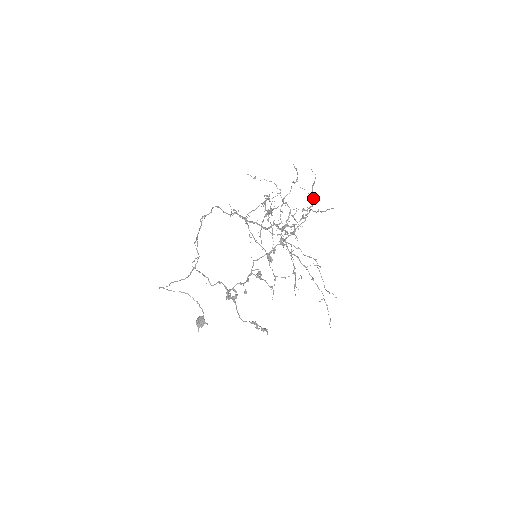
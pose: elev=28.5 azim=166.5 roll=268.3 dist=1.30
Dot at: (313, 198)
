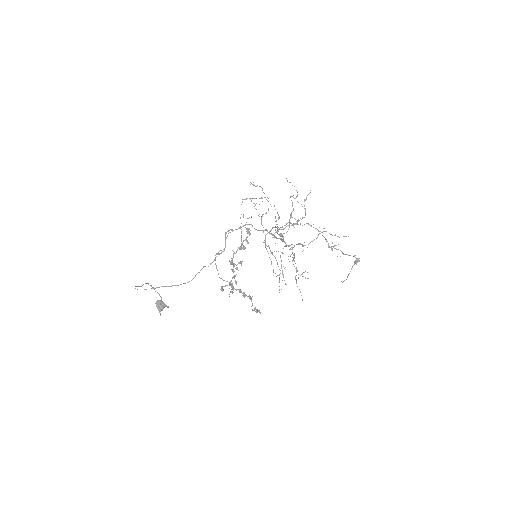
Dot at: occluded
